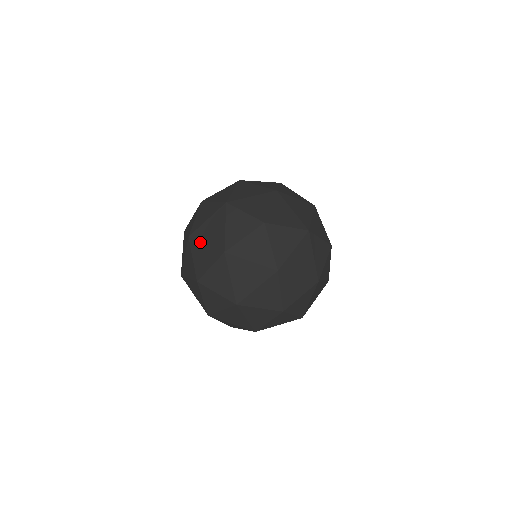
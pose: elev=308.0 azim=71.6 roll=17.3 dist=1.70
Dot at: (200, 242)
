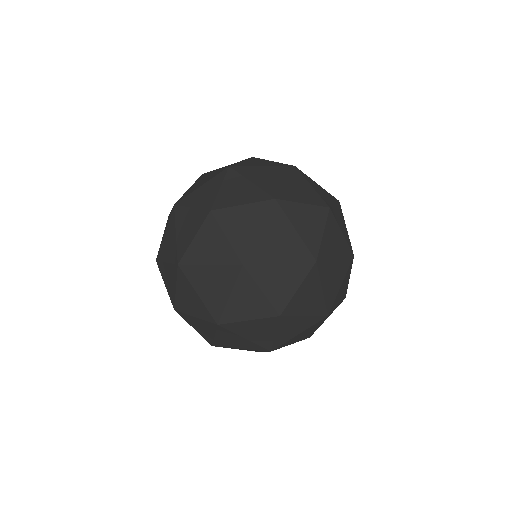
Dot at: (193, 191)
